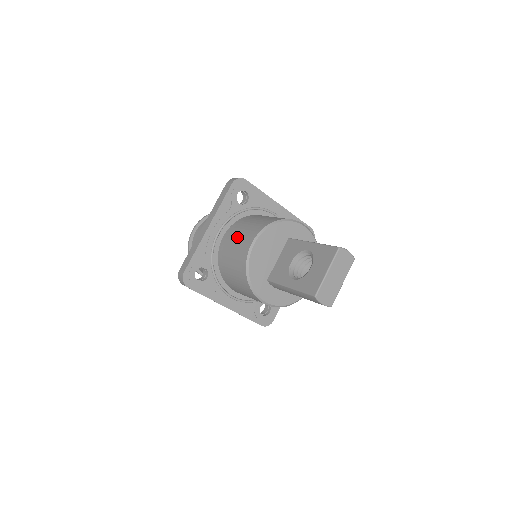
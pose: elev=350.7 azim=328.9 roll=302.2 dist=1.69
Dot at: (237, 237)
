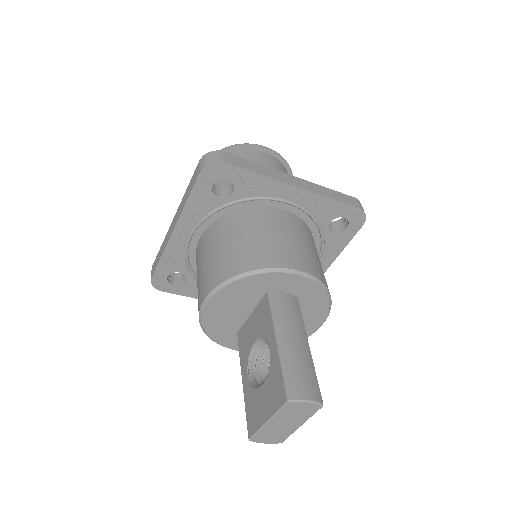
Dot at: (202, 264)
